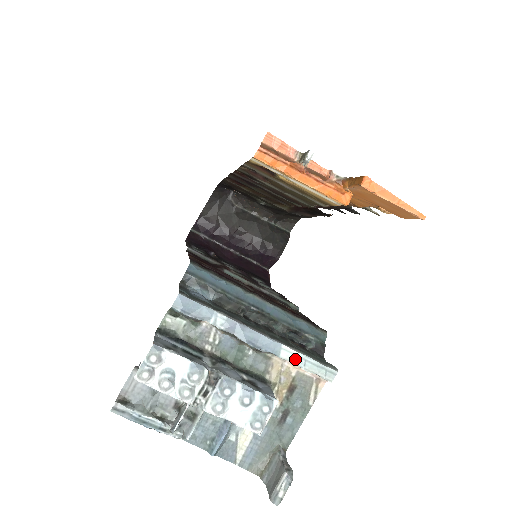
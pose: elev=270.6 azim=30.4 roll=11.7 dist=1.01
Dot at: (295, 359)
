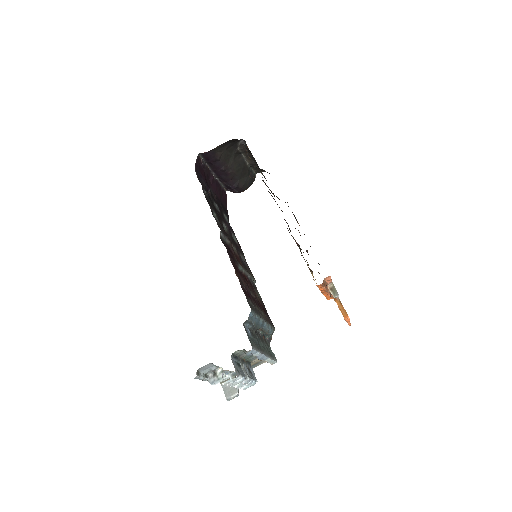
Dot at: (268, 361)
